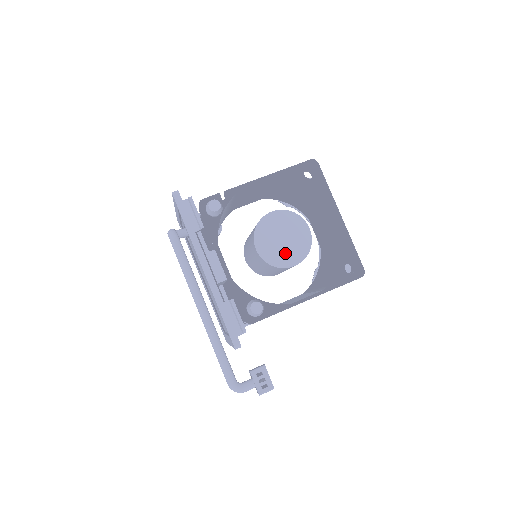
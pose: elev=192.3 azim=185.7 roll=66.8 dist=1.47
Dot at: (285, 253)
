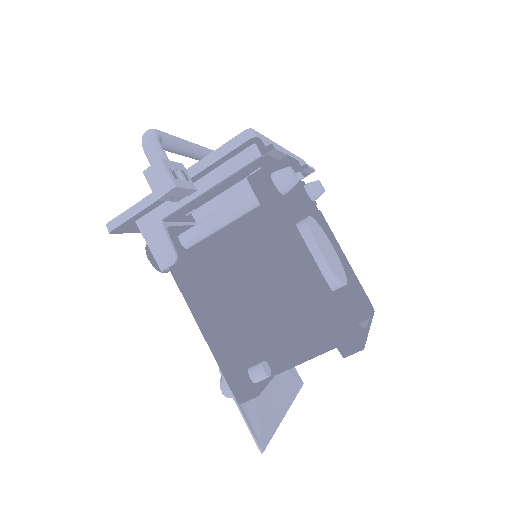
Dot at: (323, 247)
